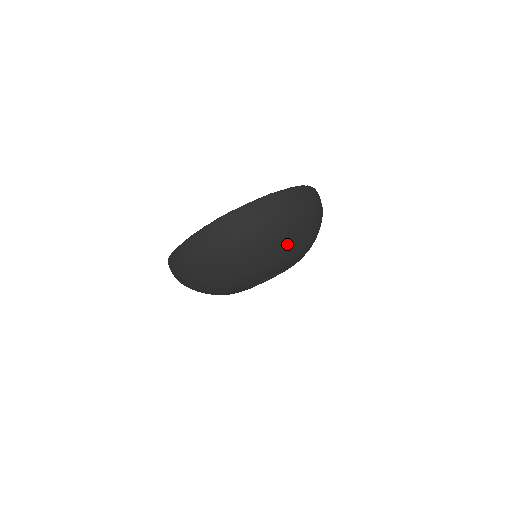
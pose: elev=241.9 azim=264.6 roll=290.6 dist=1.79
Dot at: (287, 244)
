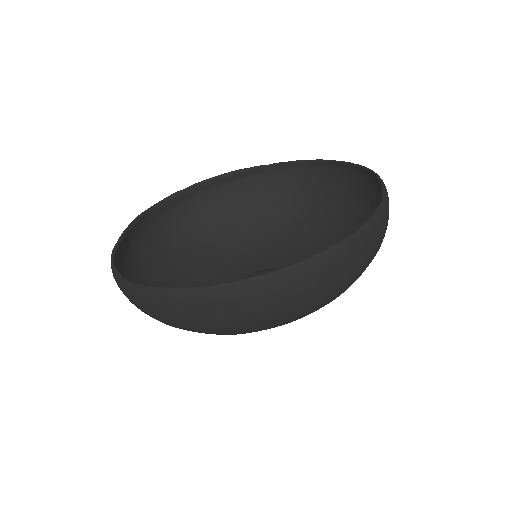
Dot at: occluded
